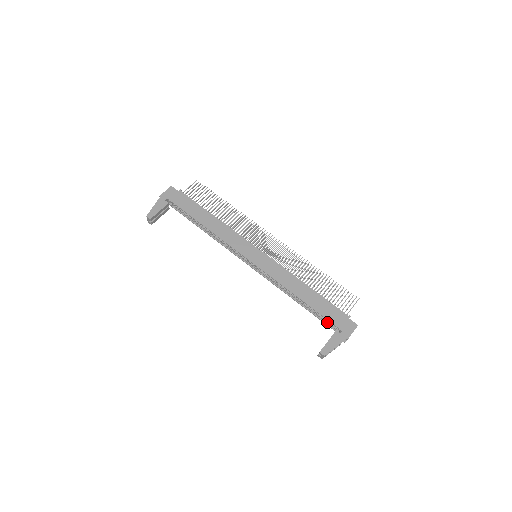
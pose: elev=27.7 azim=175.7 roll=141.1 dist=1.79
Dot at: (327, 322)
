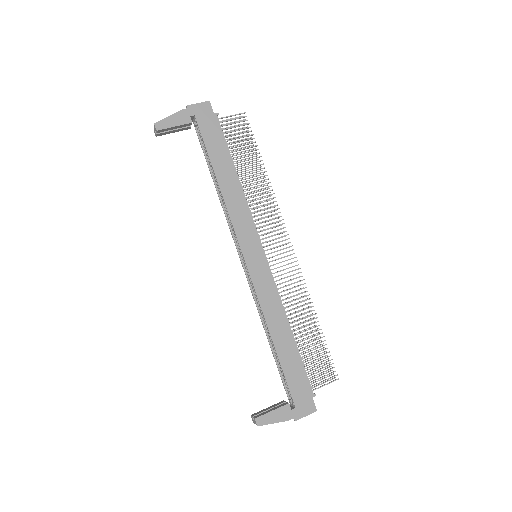
Dot at: (286, 384)
